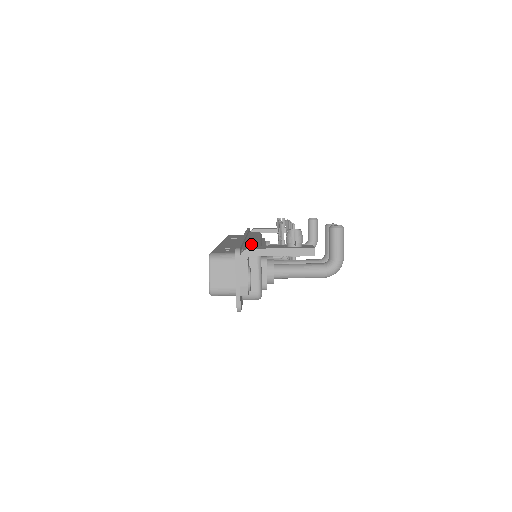
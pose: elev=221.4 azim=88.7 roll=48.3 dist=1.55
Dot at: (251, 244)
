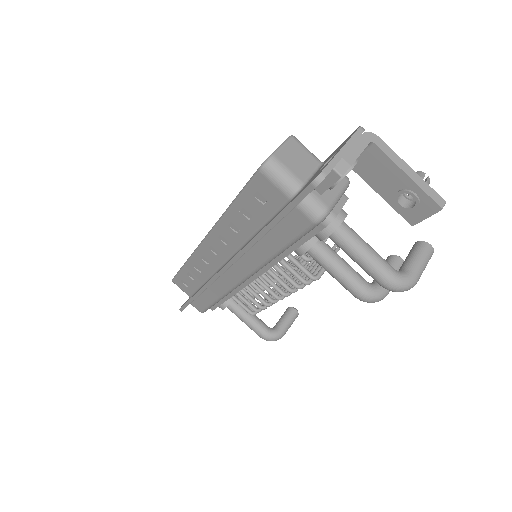
Dot at: occluded
